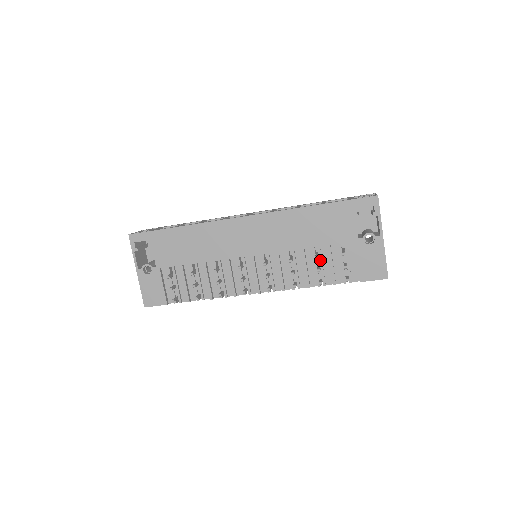
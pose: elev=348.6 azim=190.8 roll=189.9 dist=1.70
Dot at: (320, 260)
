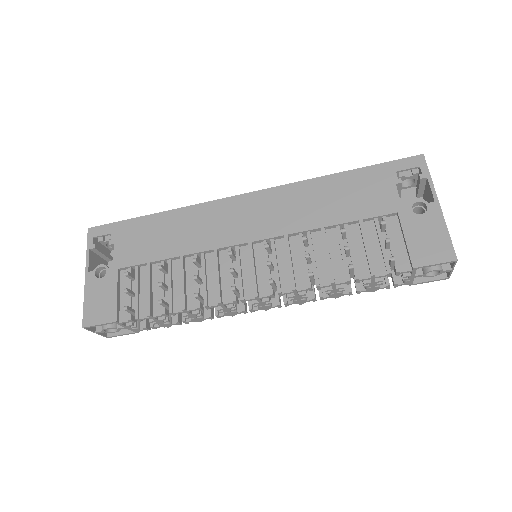
Dot at: (348, 242)
